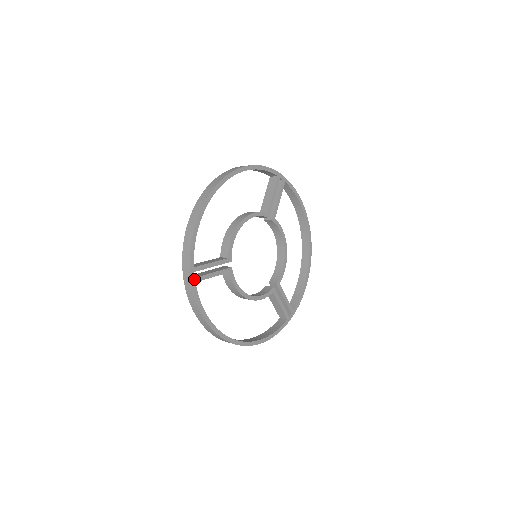
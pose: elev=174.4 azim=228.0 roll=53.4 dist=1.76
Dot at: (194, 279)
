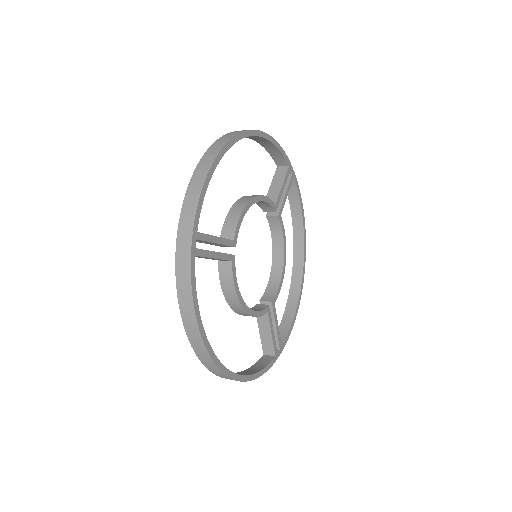
Dot at: (194, 250)
